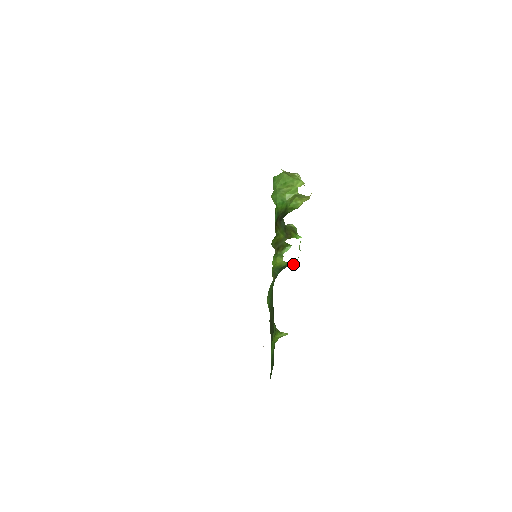
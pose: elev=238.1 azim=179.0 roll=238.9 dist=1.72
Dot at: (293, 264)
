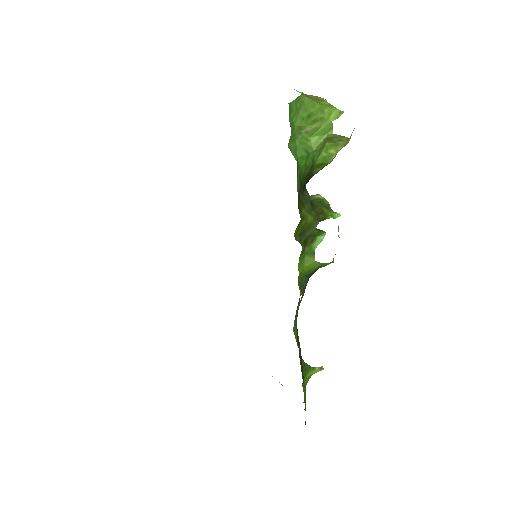
Dot at: (329, 263)
